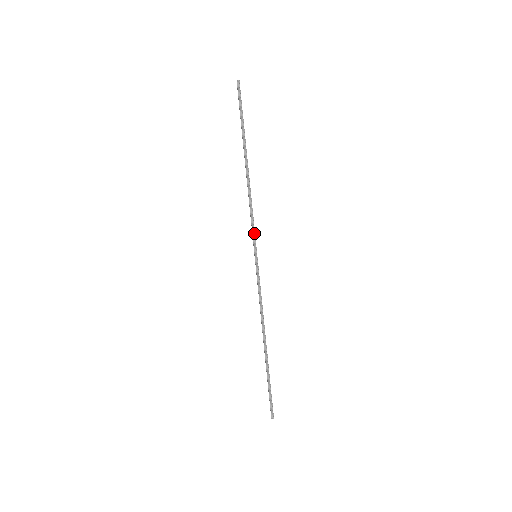
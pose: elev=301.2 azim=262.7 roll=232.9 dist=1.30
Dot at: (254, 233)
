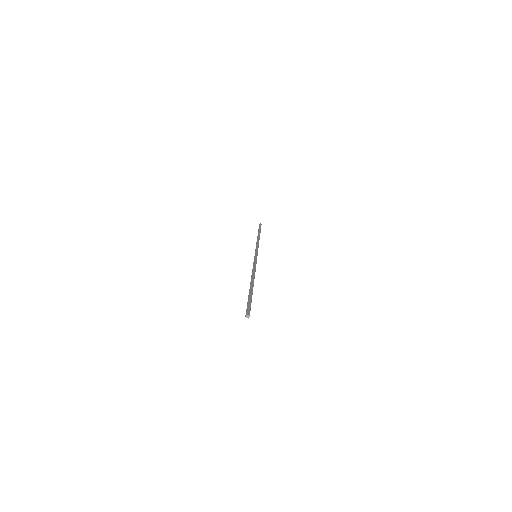
Dot at: (256, 262)
